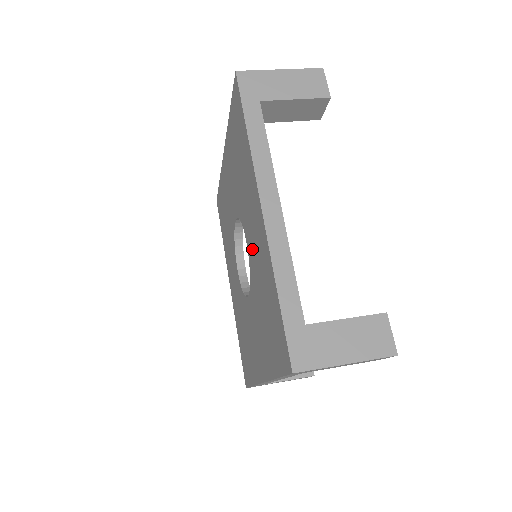
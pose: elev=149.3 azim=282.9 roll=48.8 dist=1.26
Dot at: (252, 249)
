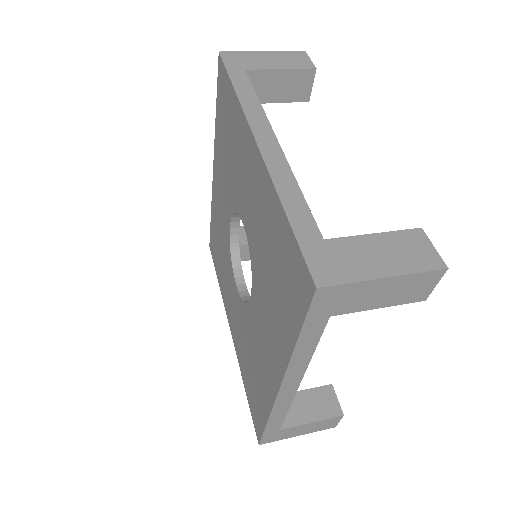
Dot at: (250, 218)
